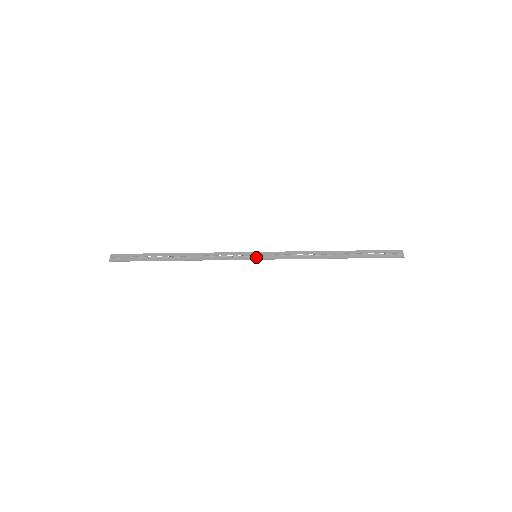
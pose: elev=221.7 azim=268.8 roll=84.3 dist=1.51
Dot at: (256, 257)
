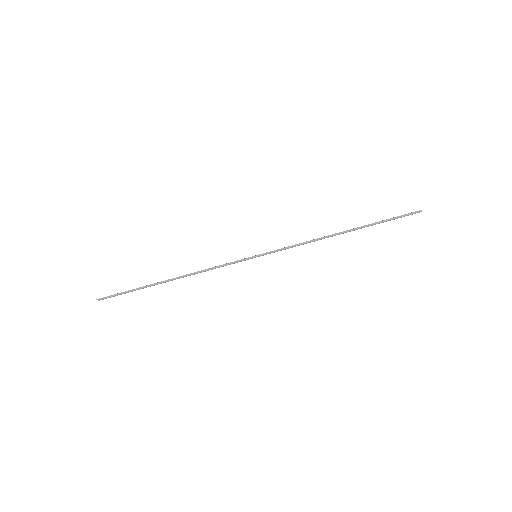
Dot at: (256, 255)
